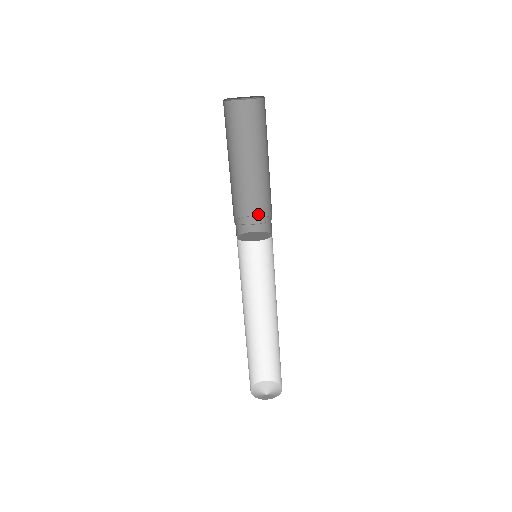
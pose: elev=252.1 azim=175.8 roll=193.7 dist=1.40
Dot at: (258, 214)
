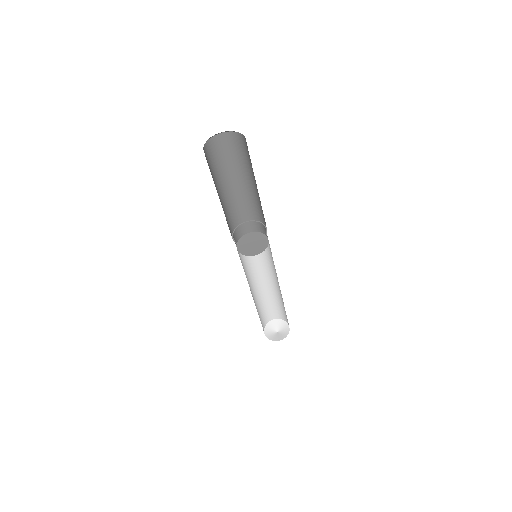
Dot at: (256, 220)
